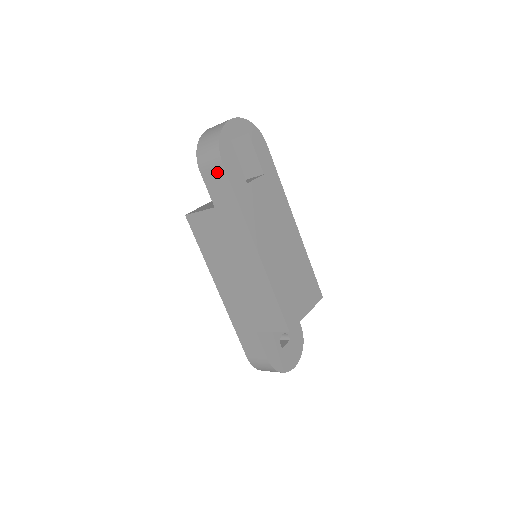
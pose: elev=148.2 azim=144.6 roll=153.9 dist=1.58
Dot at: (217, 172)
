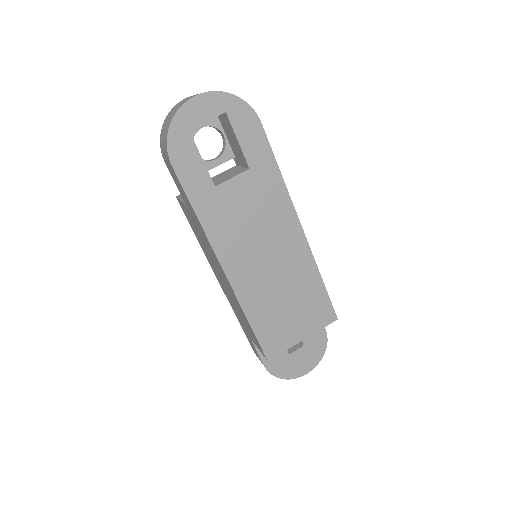
Dot at: (173, 171)
